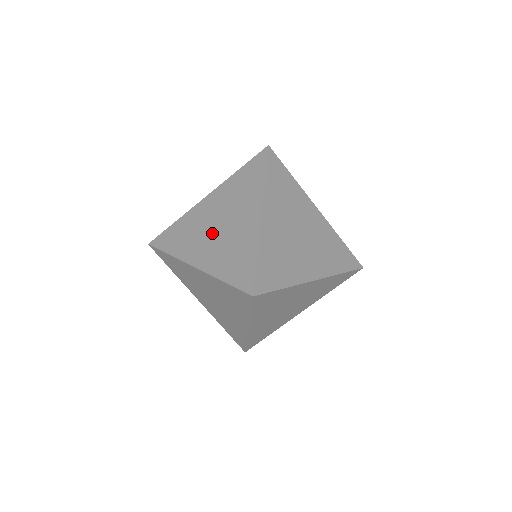
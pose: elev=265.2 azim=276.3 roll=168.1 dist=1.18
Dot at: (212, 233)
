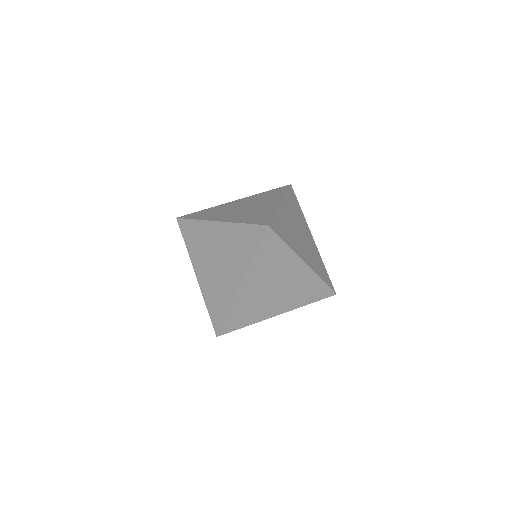
Dot at: (237, 210)
